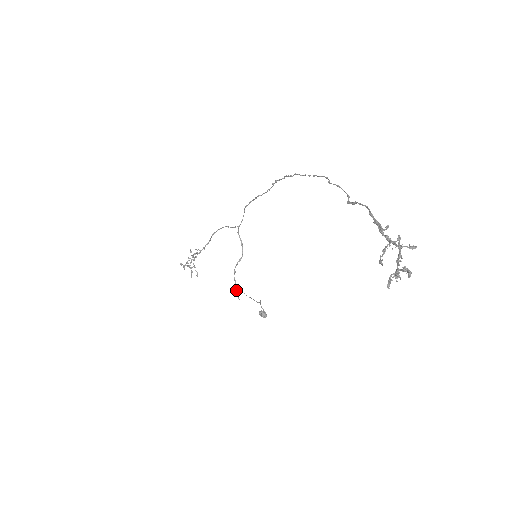
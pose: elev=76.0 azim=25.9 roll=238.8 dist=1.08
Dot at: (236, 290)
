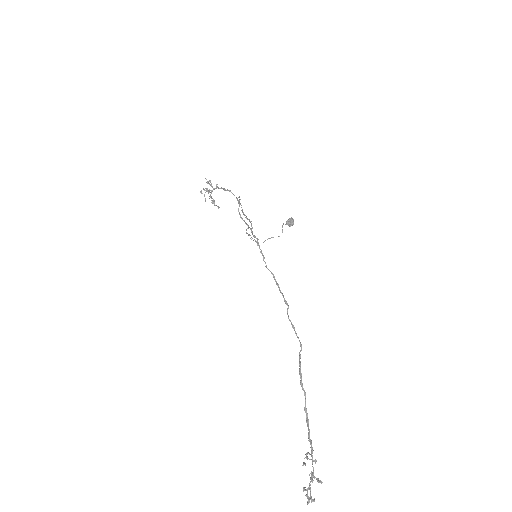
Dot at: occluded
